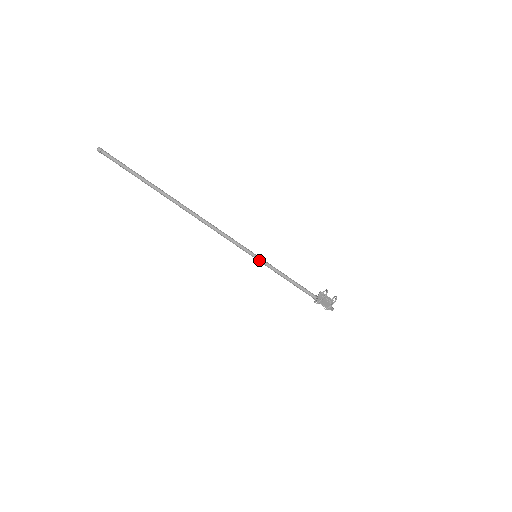
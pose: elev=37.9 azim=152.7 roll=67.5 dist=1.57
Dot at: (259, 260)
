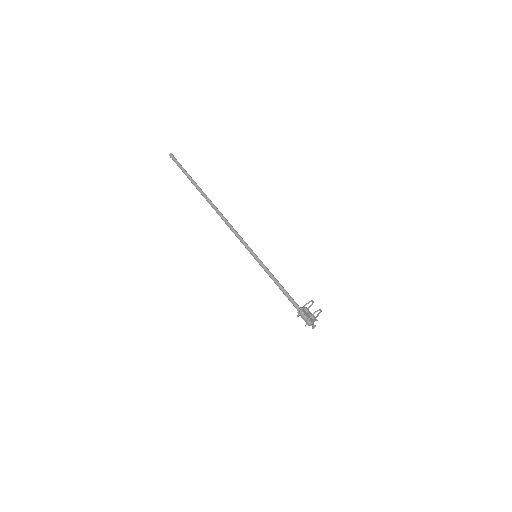
Dot at: (257, 259)
